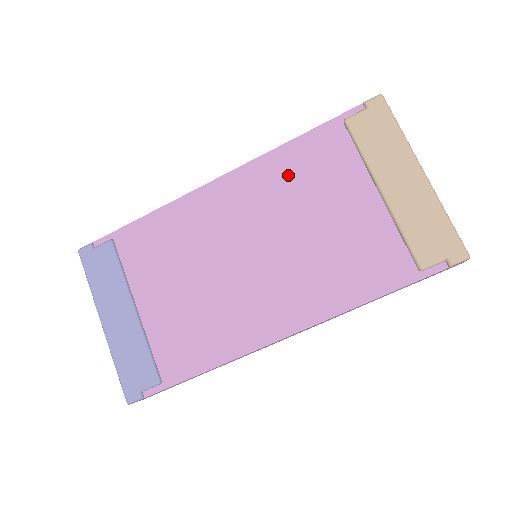
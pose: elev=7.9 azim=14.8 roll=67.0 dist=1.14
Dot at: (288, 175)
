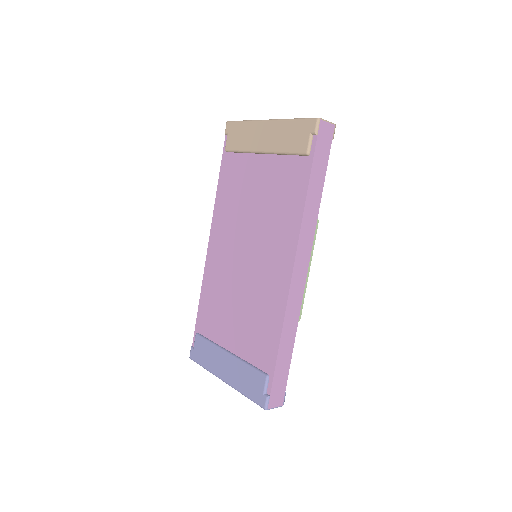
Dot at: (228, 202)
